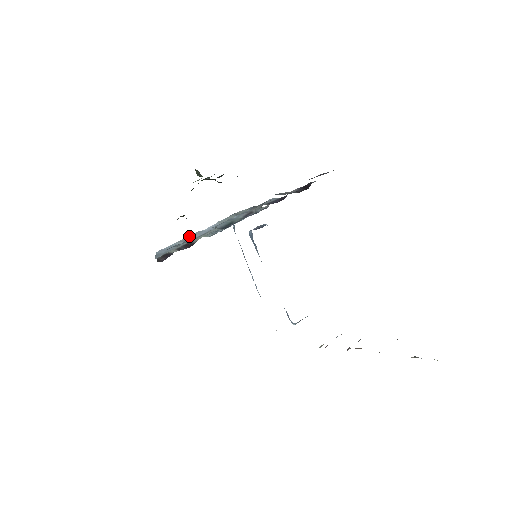
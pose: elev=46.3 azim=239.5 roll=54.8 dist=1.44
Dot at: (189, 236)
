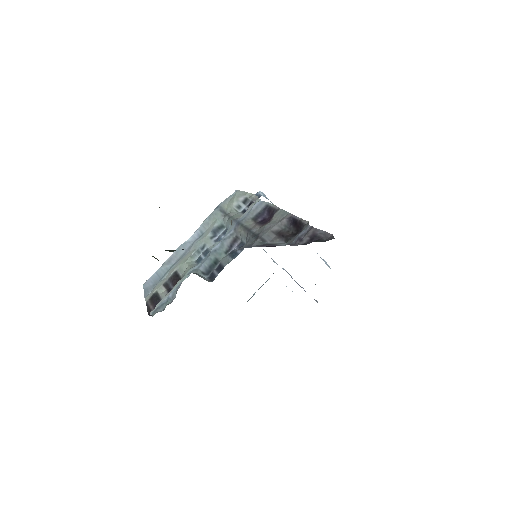
Dot at: (173, 253)
